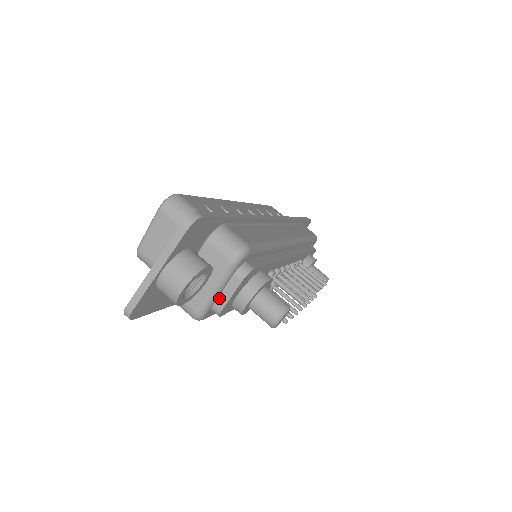
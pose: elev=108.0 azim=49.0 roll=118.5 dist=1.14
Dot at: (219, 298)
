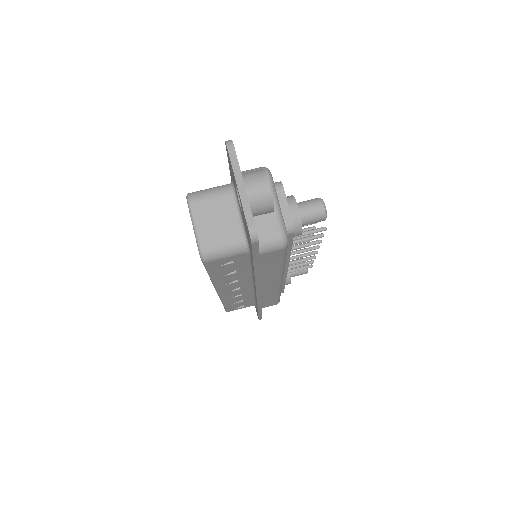
Dot at: (282, 215)
